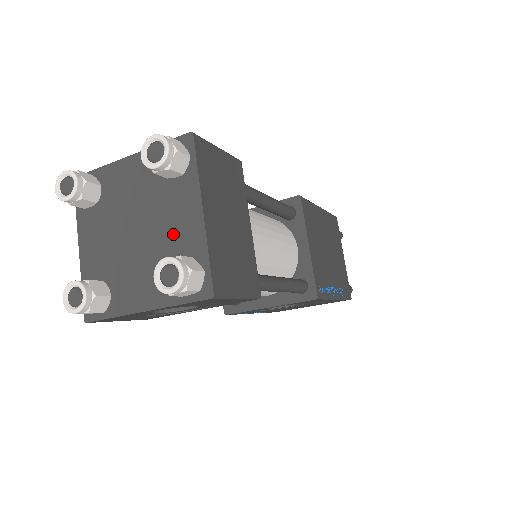
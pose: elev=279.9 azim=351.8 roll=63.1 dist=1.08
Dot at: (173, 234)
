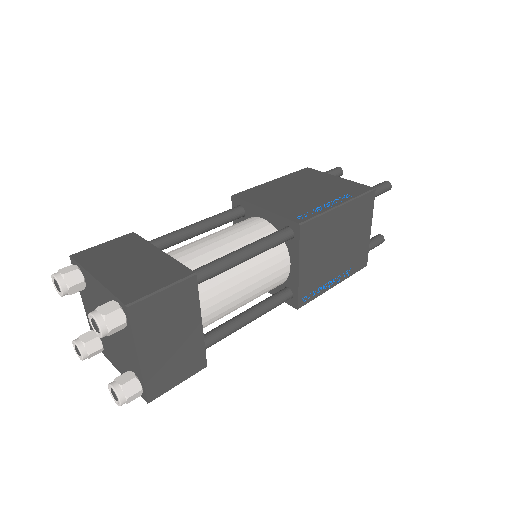
Dot at: (126, 352)
